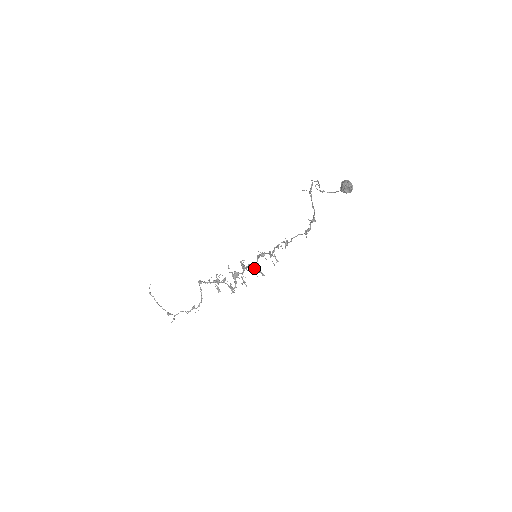
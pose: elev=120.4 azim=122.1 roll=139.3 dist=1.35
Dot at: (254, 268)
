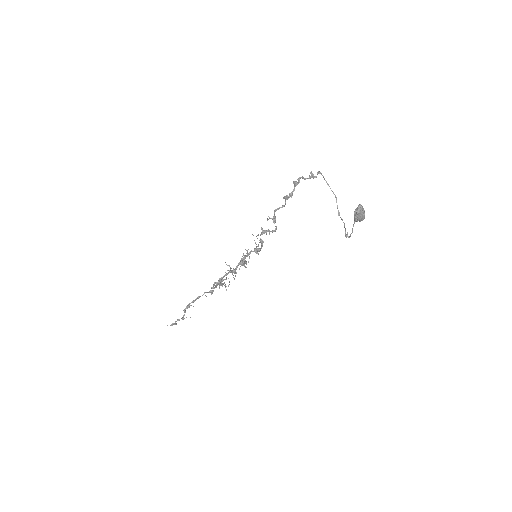
Dot at: occluded
